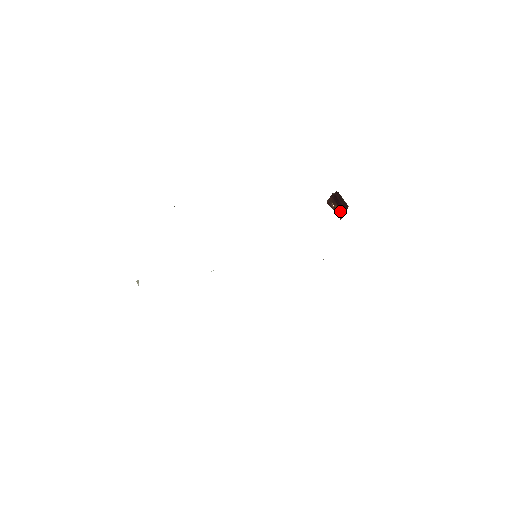
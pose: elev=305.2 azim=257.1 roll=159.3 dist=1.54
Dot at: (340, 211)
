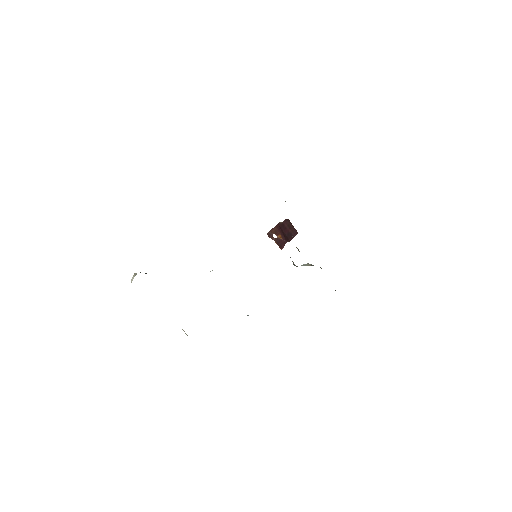
Dot at: (283, 240)
